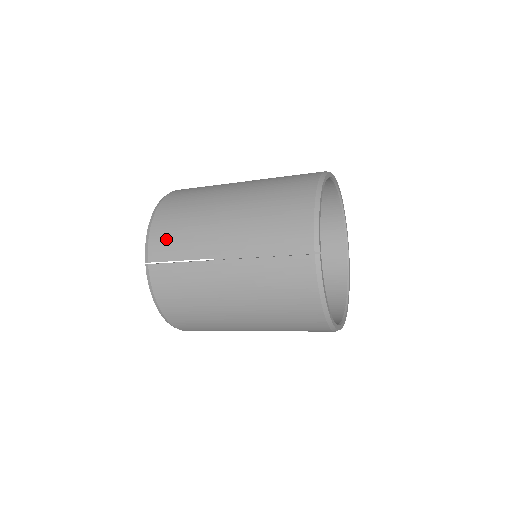
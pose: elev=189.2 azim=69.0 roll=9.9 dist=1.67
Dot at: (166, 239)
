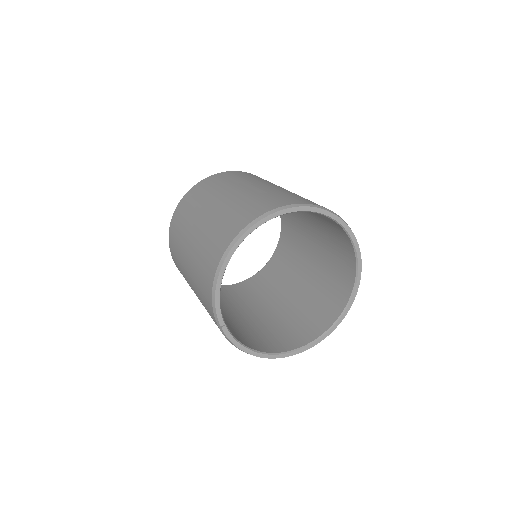
Dot at: (173, 252)
